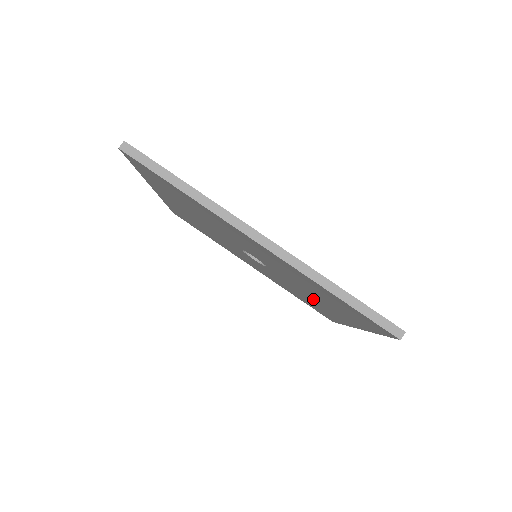
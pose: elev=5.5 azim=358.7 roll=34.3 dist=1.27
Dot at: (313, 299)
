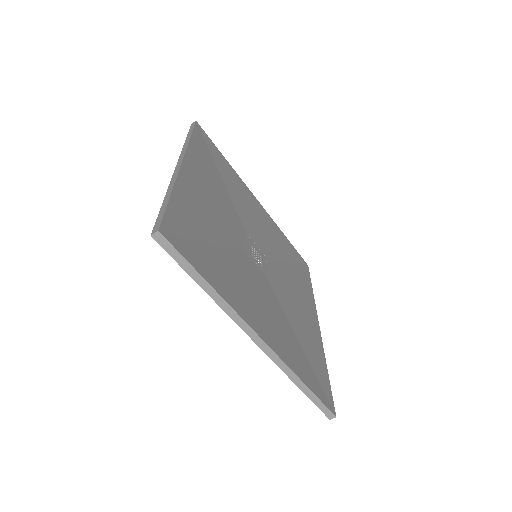
Dot at: occluded
